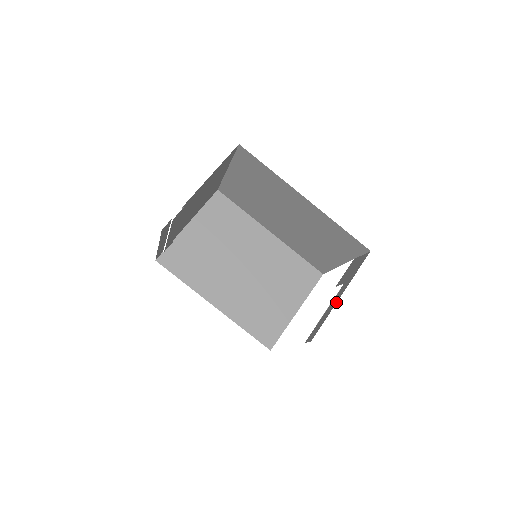
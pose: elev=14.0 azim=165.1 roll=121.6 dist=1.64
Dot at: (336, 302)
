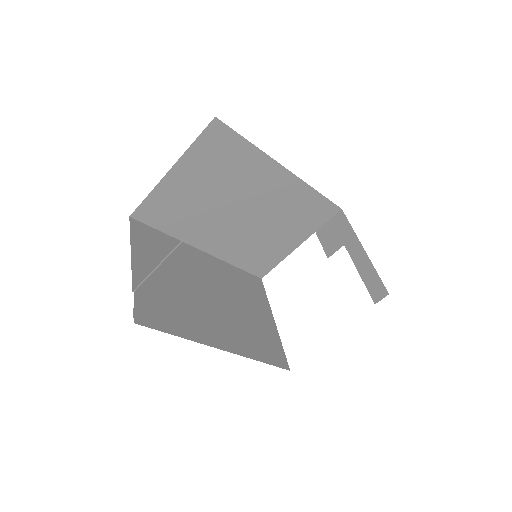
Dot at: (366, 255)
